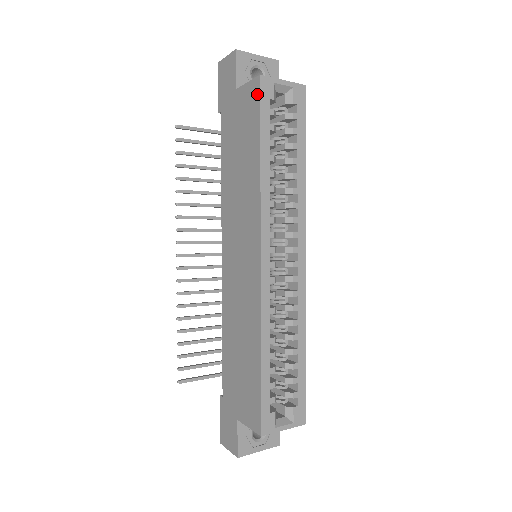
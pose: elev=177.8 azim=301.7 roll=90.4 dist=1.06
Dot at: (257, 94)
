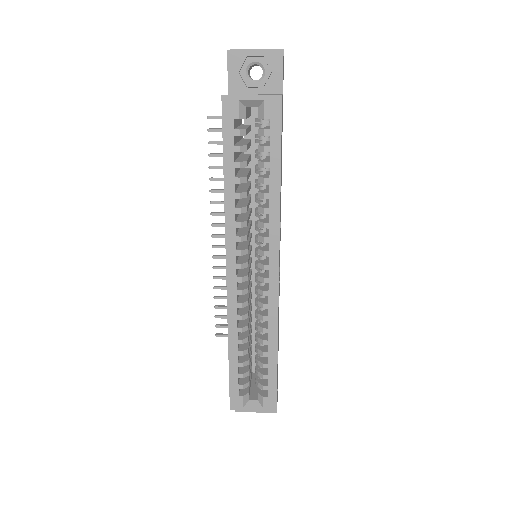
Dot at: (222, 114)
